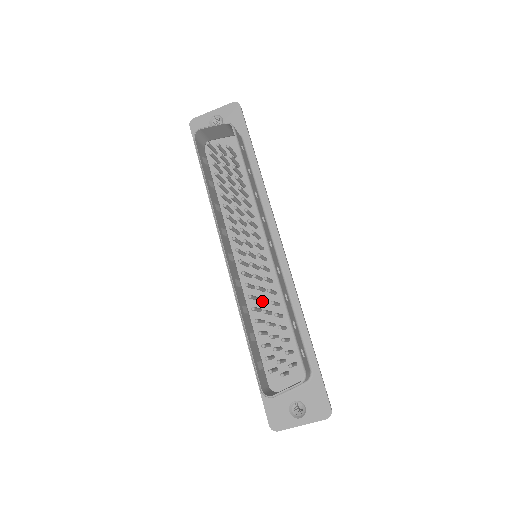
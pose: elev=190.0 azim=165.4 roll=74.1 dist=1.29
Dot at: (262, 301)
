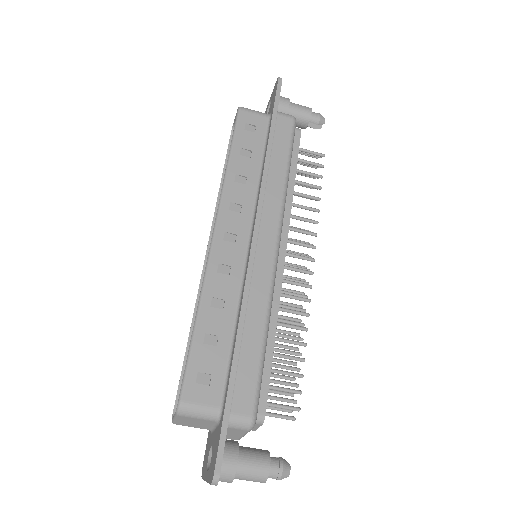
Dot at: occluded
